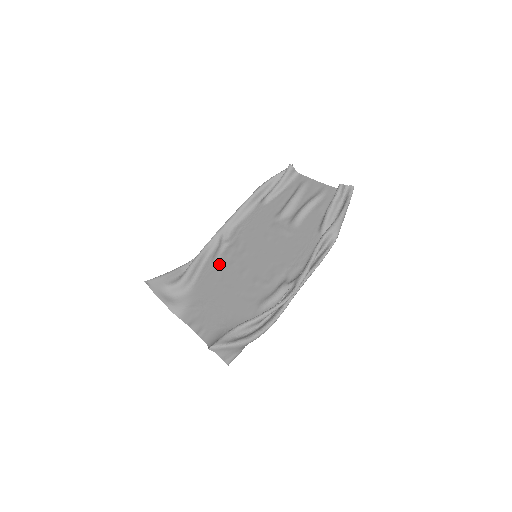
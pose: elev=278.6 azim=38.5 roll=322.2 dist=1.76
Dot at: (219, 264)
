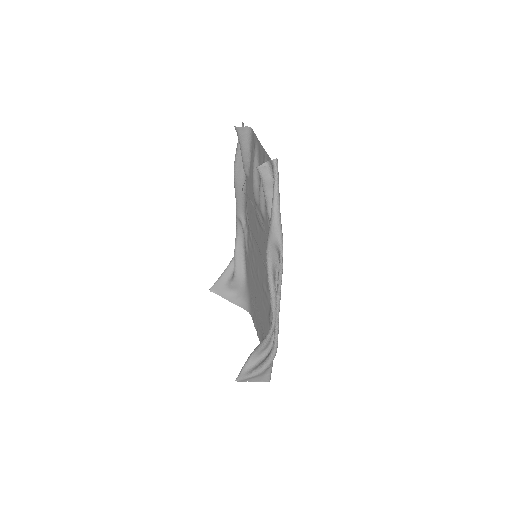
Dot at: (249, 257)
